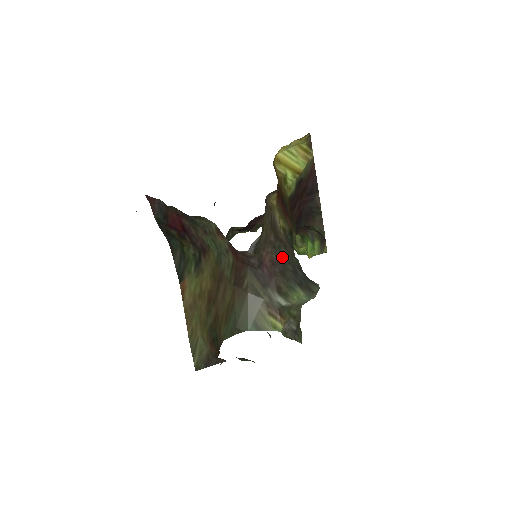
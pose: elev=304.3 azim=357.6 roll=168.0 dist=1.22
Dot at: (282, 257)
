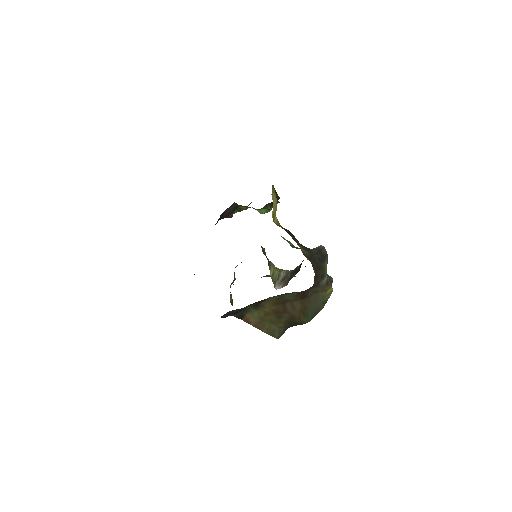
Dot at: (315, 263)
